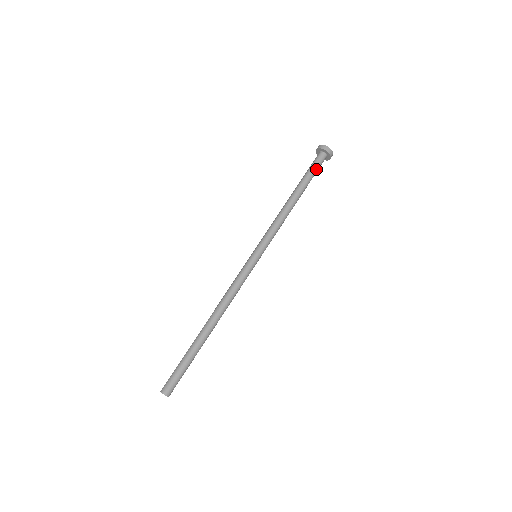
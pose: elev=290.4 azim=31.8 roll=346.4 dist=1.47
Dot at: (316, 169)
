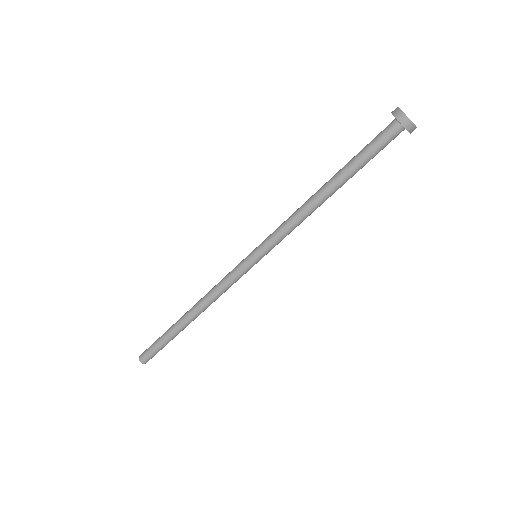
Dot at: (378, 152)
